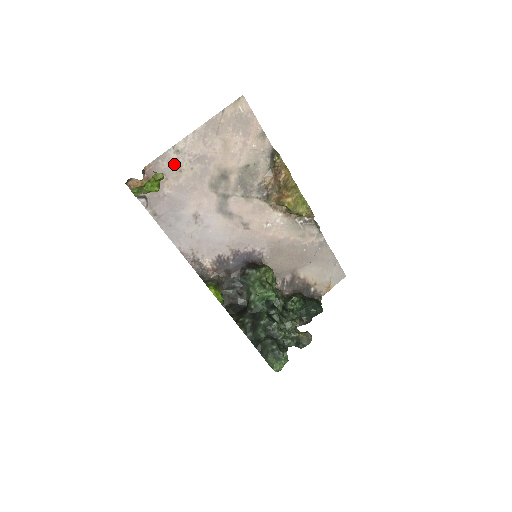
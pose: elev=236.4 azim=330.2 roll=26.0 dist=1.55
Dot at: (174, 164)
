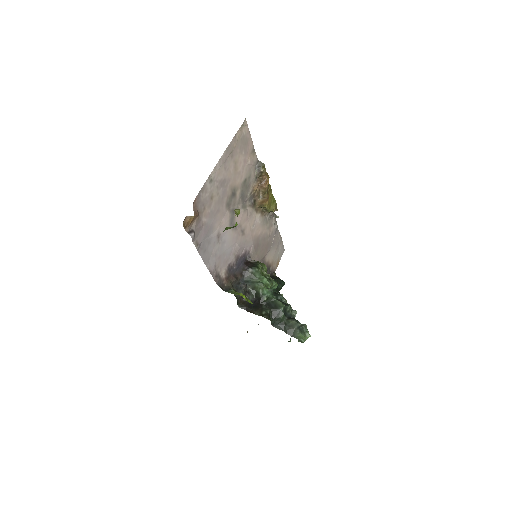
Dot at: (208, 193)
